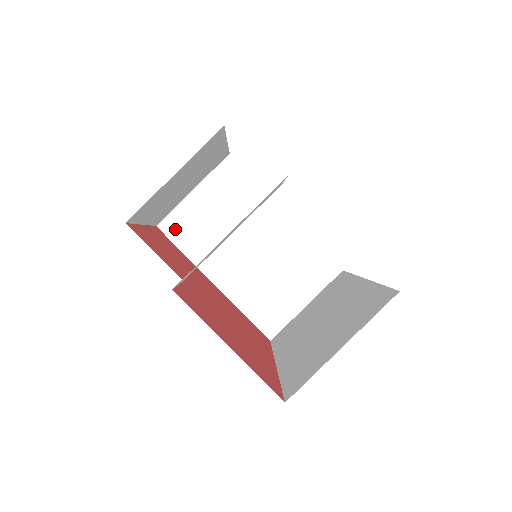
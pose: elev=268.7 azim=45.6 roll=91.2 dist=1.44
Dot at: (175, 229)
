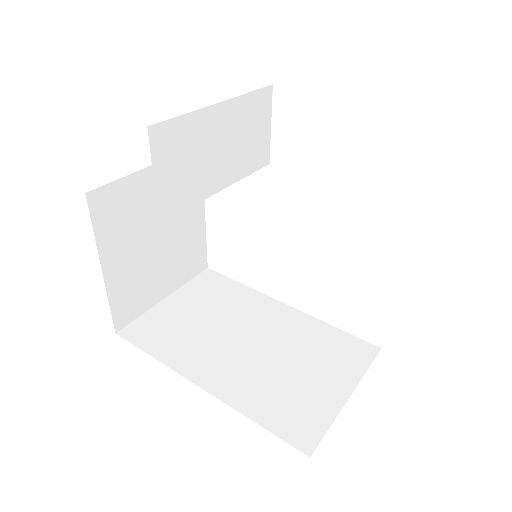
Dot at: (142, 334)
